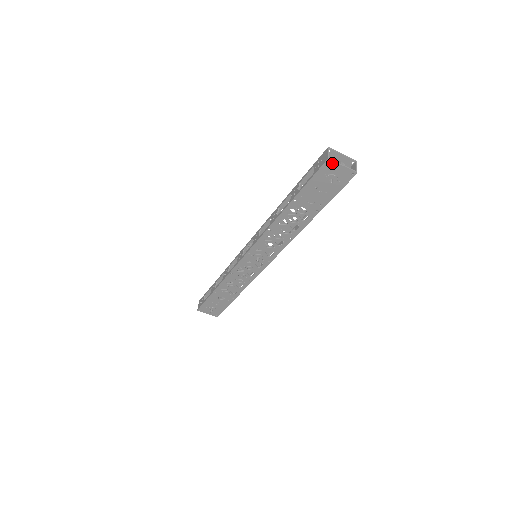
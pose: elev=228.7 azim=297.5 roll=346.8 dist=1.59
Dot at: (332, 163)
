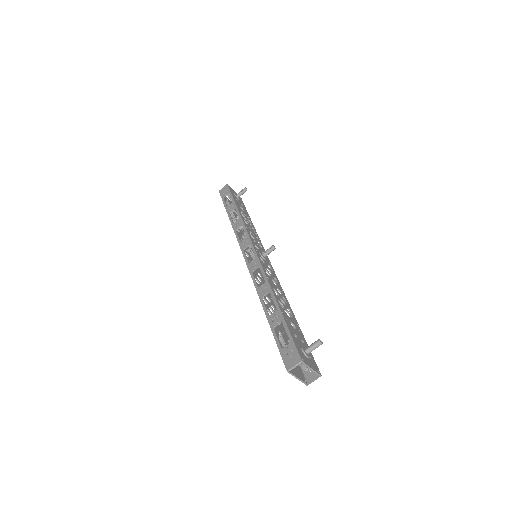
Dot at: (290, 372)
